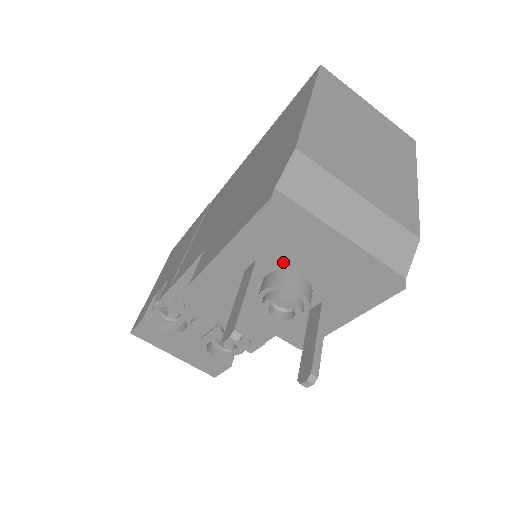
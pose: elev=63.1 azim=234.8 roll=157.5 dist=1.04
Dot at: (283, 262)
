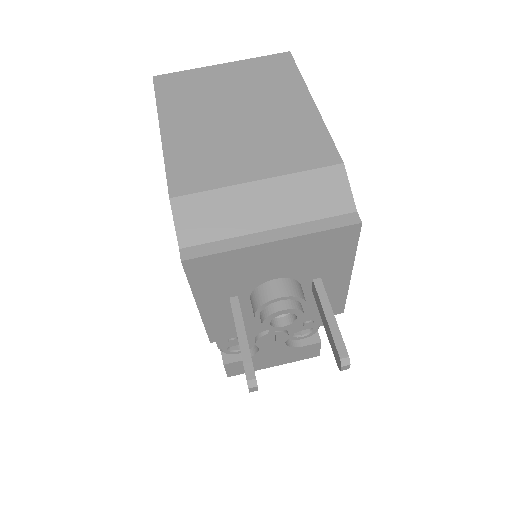
Dot at: (249, 284)
